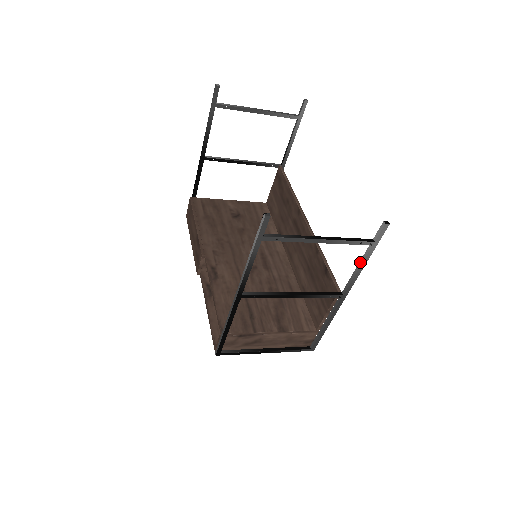
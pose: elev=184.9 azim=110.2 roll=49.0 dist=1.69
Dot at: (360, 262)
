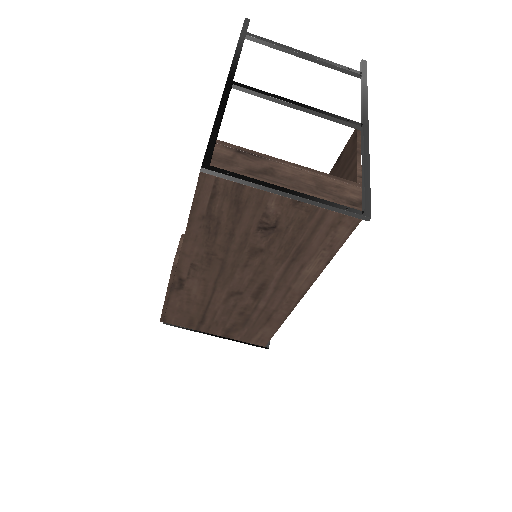
Dot at: (361, 93)
